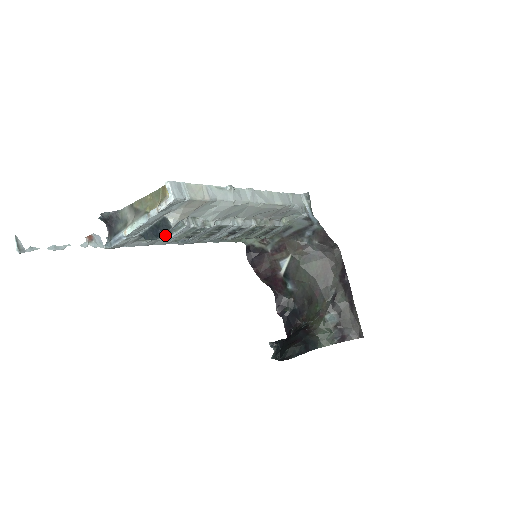
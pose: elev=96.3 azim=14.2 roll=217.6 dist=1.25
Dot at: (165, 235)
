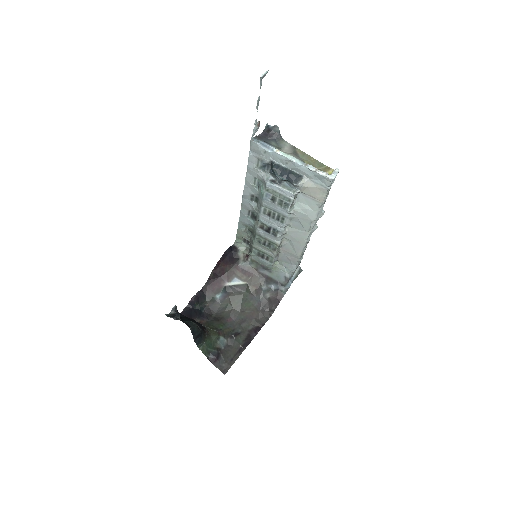
Dot at: (273, 180)
